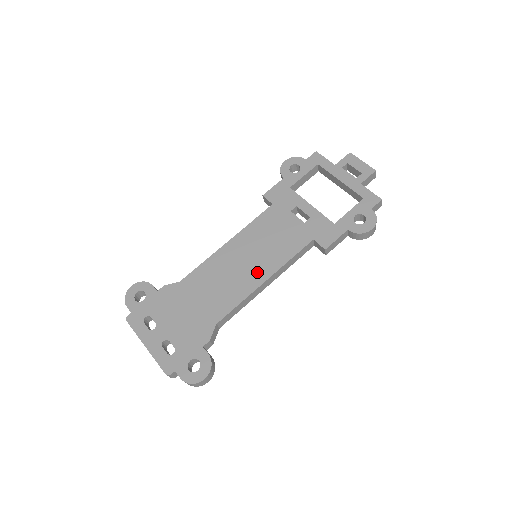
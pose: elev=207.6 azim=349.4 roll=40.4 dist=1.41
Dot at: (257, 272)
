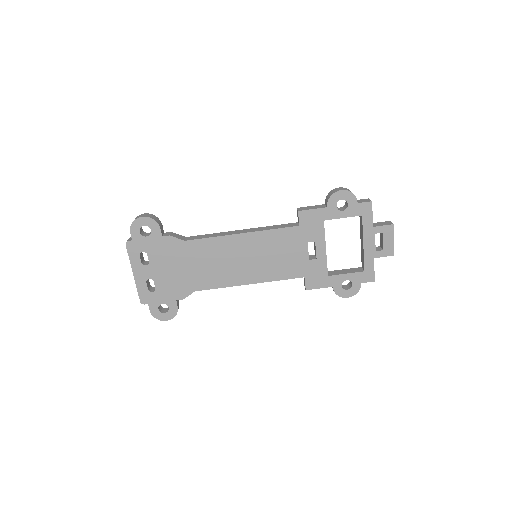
Dot at: (248, 274)
